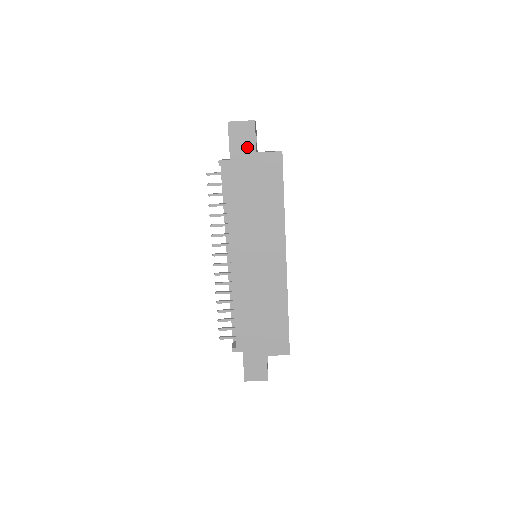
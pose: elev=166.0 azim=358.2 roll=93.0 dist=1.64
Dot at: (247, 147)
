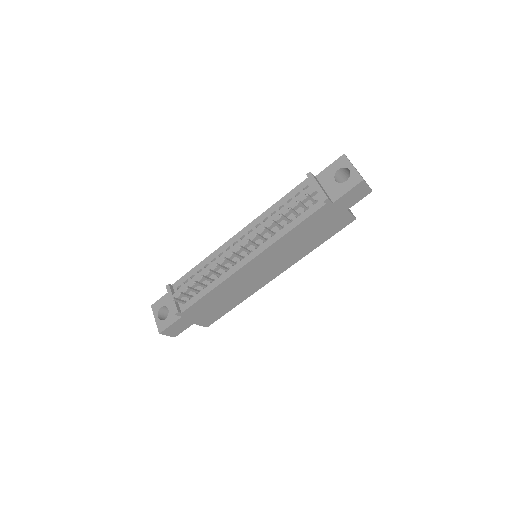
Dot at: (349, 203)
